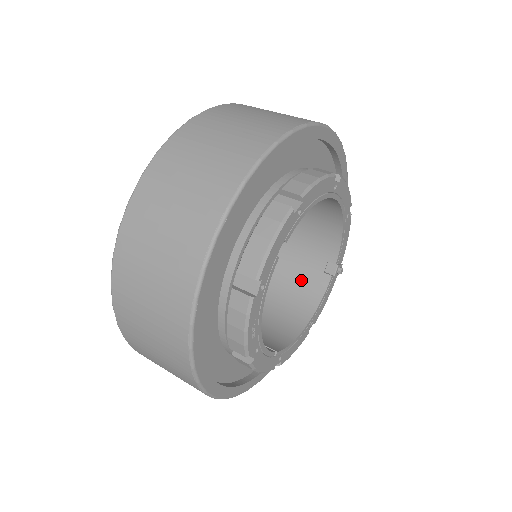
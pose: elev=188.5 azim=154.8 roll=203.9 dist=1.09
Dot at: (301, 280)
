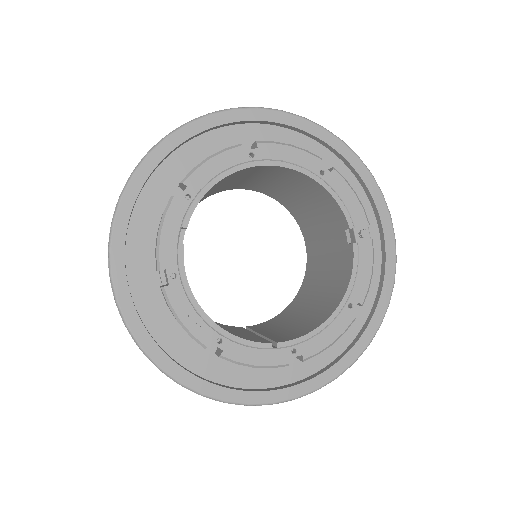
Dot at: (338, 263)
